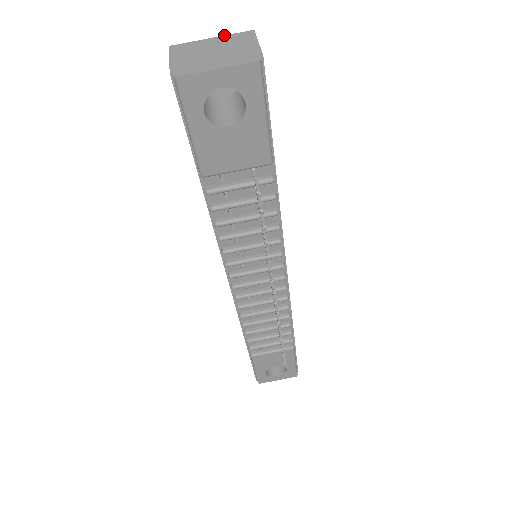
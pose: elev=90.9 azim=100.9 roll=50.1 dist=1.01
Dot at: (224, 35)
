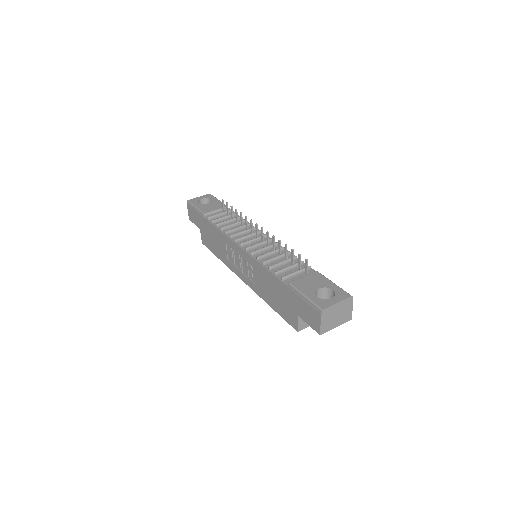
Dot at: occluded
